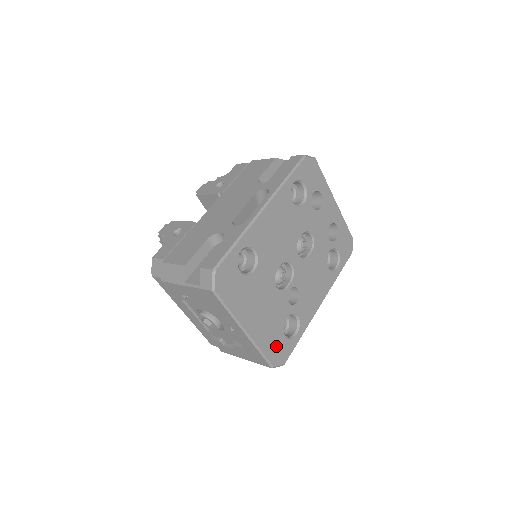
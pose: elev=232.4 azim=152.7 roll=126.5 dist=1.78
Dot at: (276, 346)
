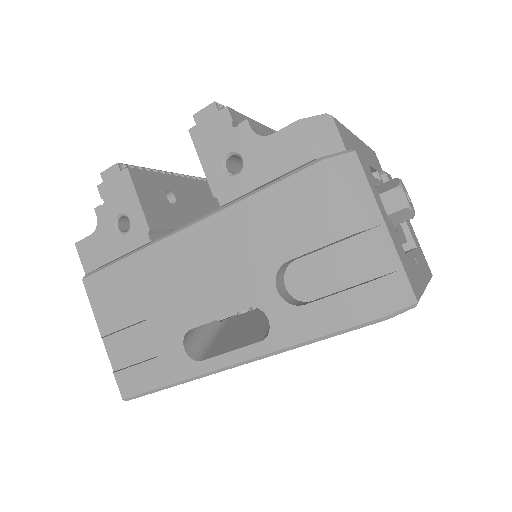
Dot at: occluded
